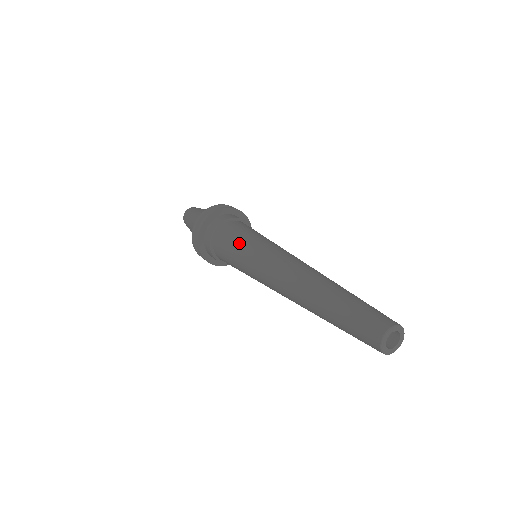
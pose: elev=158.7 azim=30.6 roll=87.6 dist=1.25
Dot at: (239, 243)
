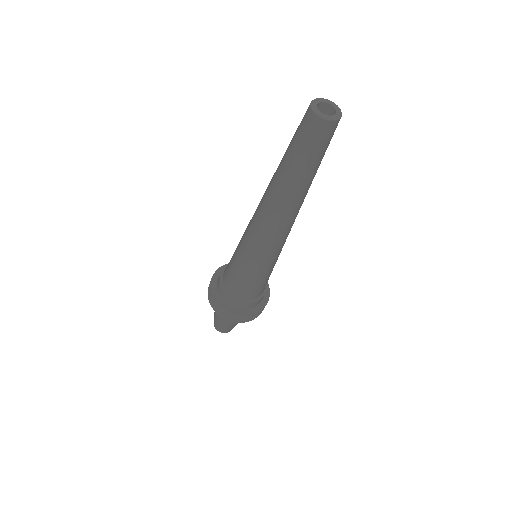
Dot at: occluded
